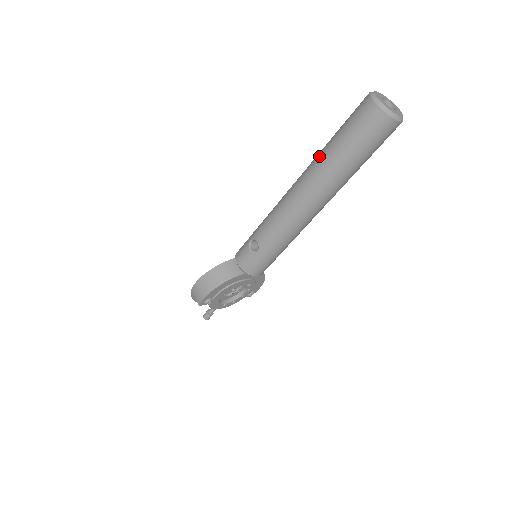
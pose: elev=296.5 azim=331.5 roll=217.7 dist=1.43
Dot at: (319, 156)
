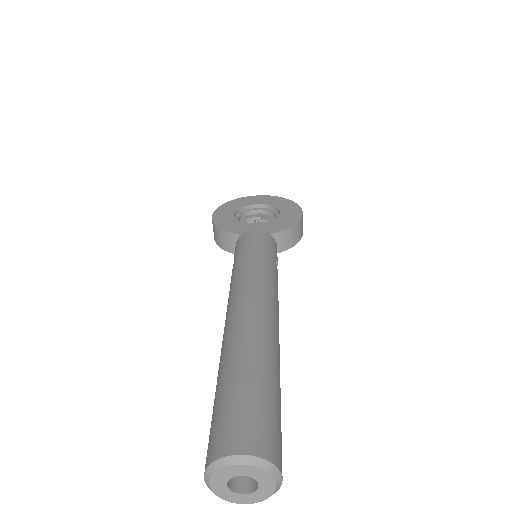
Dot at: (221, 362)
